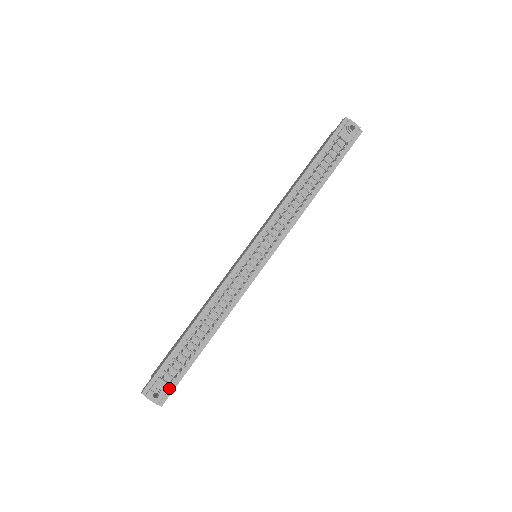
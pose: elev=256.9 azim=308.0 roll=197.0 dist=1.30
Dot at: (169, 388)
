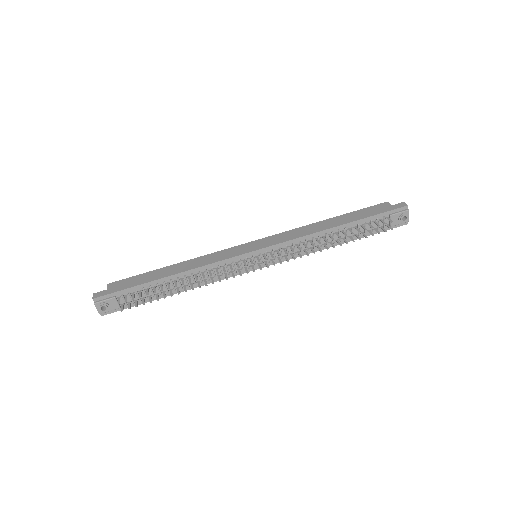
Dot at: (117, 308)
